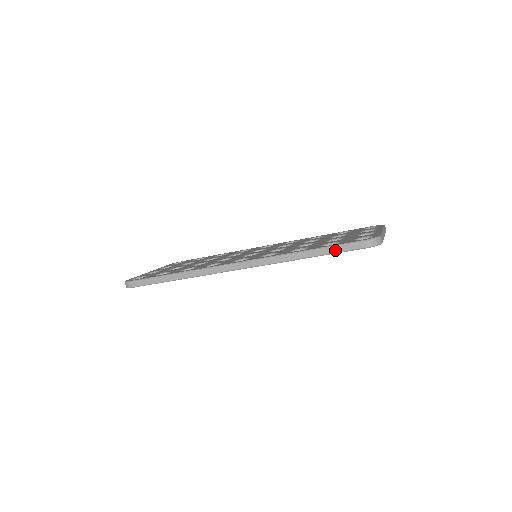
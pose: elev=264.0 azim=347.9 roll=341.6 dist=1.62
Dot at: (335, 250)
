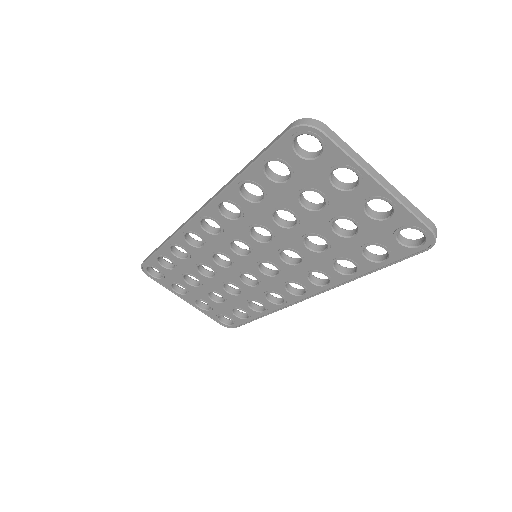
Dot at: (265, 150)
